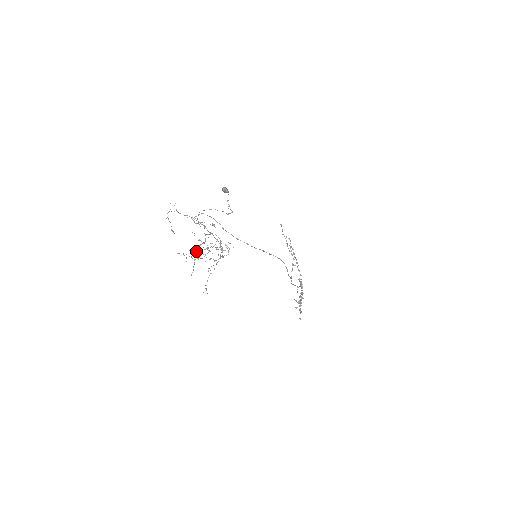
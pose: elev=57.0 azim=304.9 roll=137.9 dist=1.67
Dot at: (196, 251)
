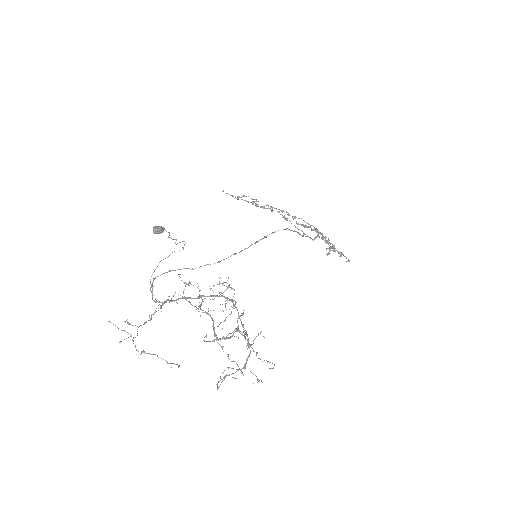
Dot at: occluded
